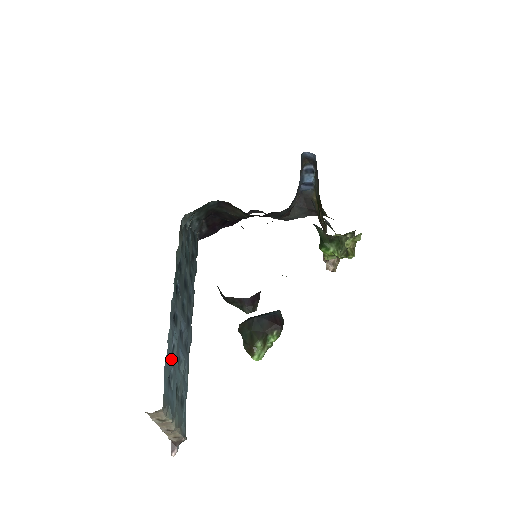
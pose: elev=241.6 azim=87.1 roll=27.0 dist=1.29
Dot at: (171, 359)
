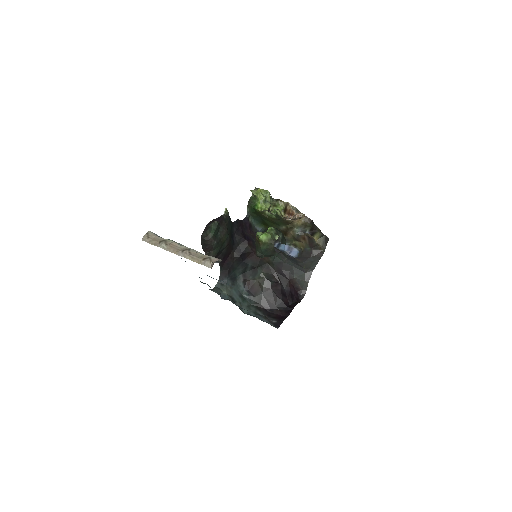
Dot at: occluded
